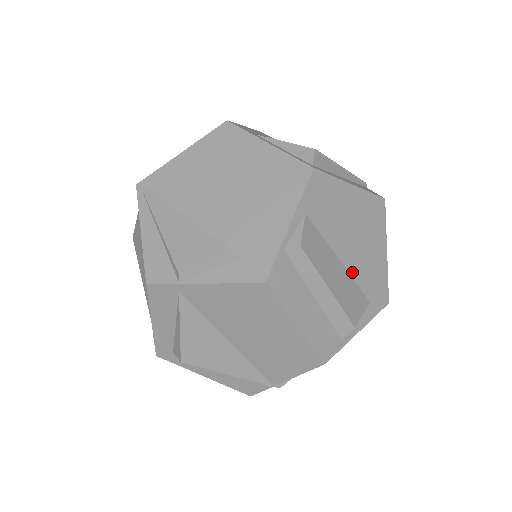
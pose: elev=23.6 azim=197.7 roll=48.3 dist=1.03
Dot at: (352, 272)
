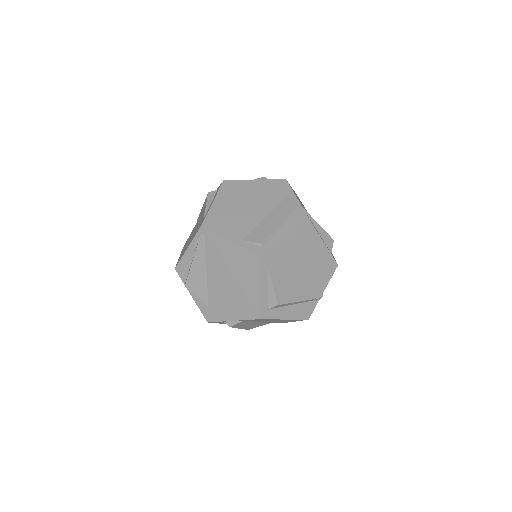
Dot at: occluded
